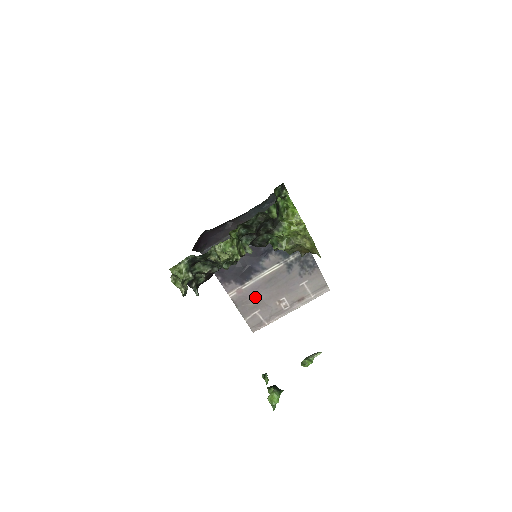
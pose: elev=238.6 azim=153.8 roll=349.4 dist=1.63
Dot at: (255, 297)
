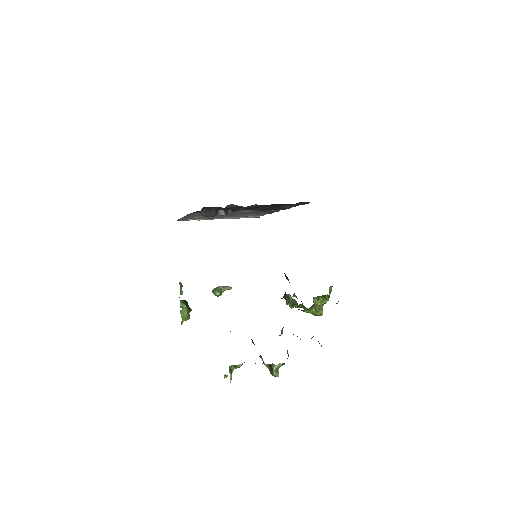
Dot at: occluded
